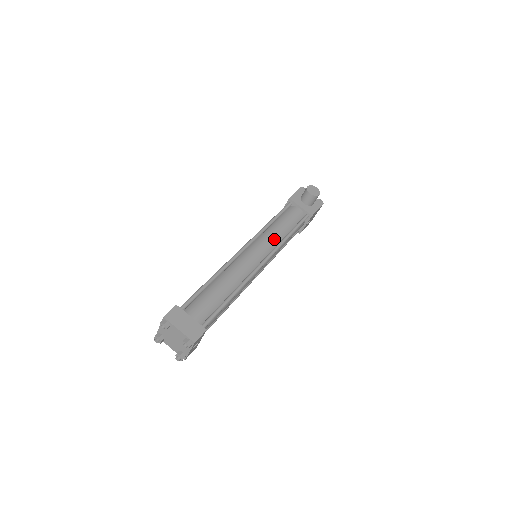
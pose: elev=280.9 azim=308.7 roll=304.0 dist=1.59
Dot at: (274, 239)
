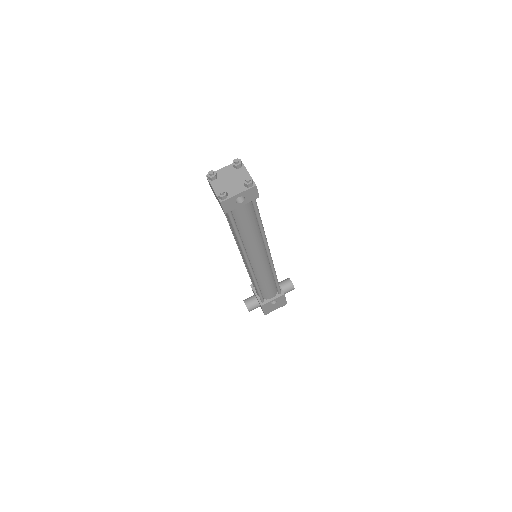
Dot at: occluded
